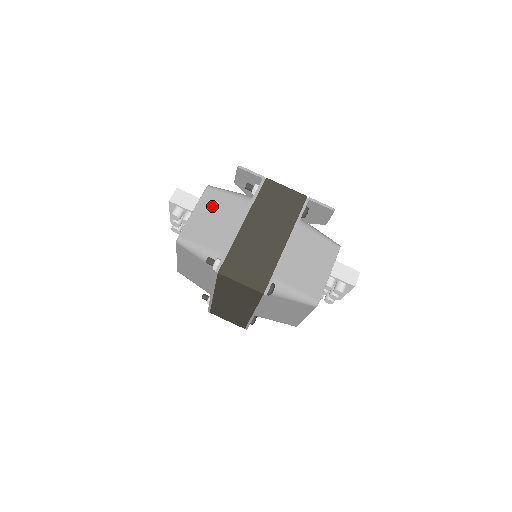
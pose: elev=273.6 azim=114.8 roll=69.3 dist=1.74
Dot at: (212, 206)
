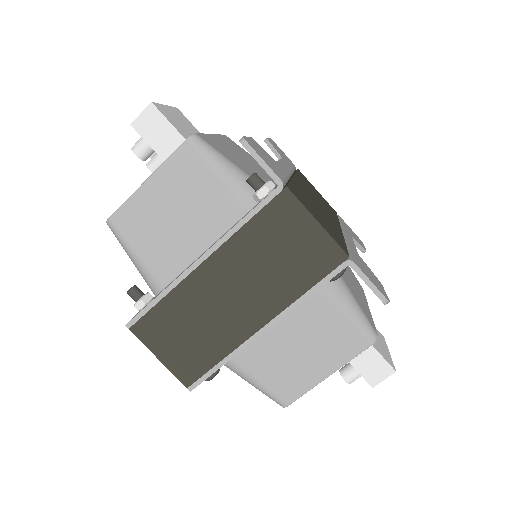
Dot at: (179, 186)
